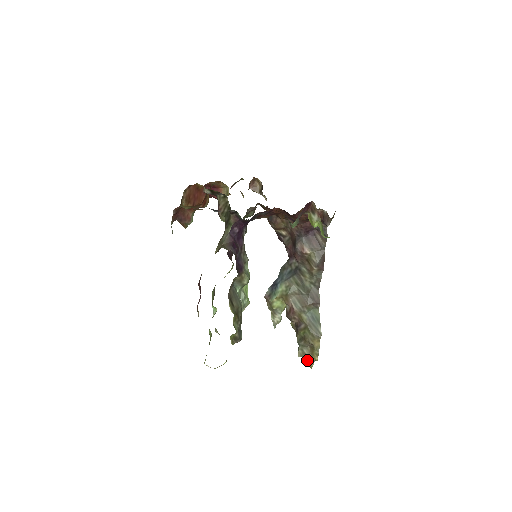
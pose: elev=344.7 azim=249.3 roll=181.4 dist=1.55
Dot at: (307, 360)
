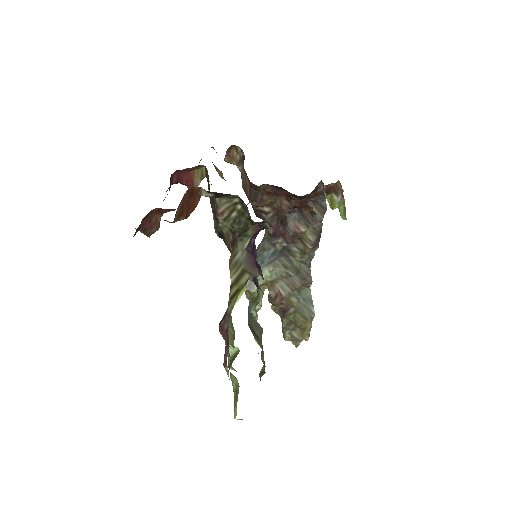
Dot at: (293, 341)
